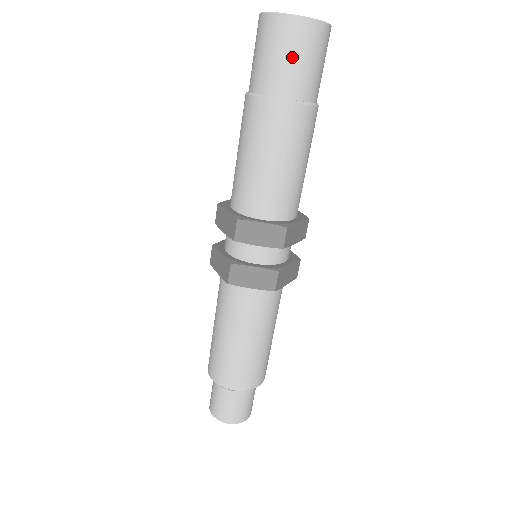
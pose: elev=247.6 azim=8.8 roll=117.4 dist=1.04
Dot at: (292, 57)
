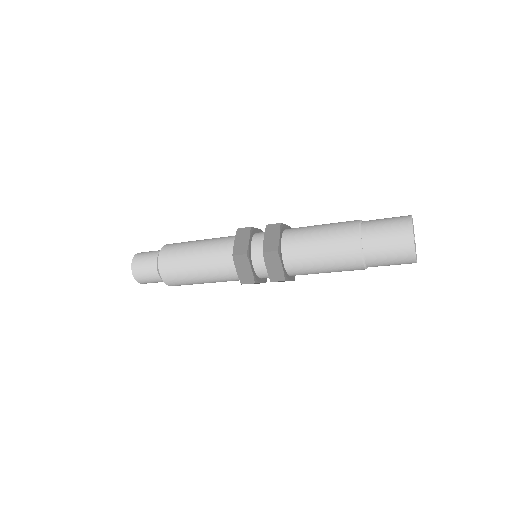
Dot at: occluded
